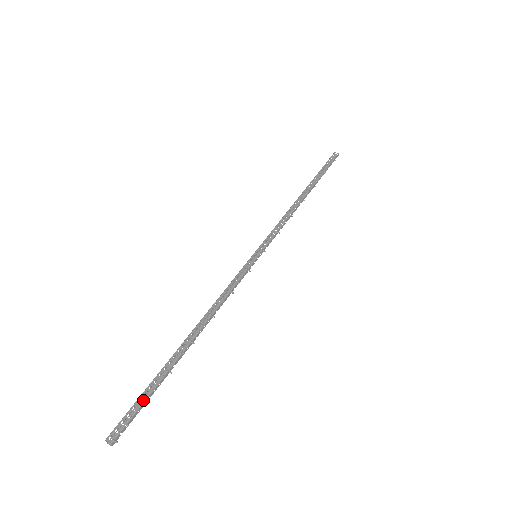
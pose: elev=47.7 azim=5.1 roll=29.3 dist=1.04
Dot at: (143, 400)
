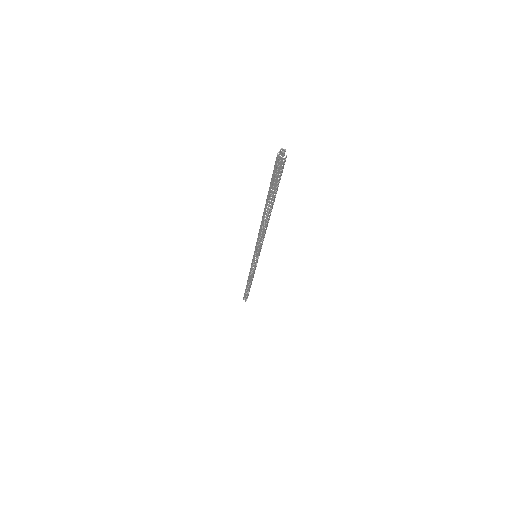
Dot at: occluded
